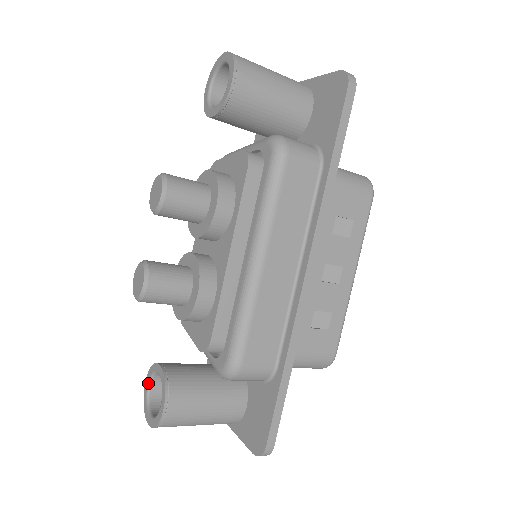
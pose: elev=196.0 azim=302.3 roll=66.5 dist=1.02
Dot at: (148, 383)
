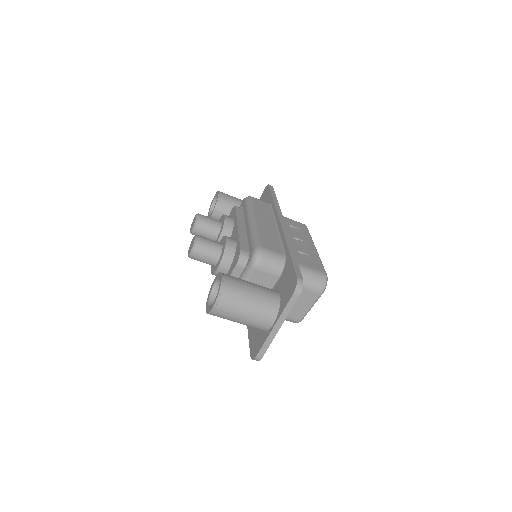
Dot at: (208, 303)
